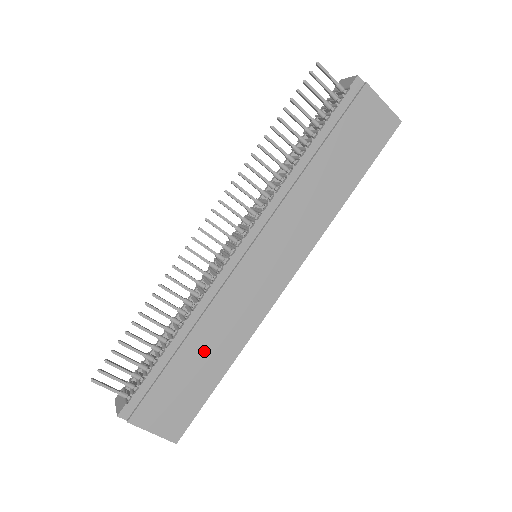
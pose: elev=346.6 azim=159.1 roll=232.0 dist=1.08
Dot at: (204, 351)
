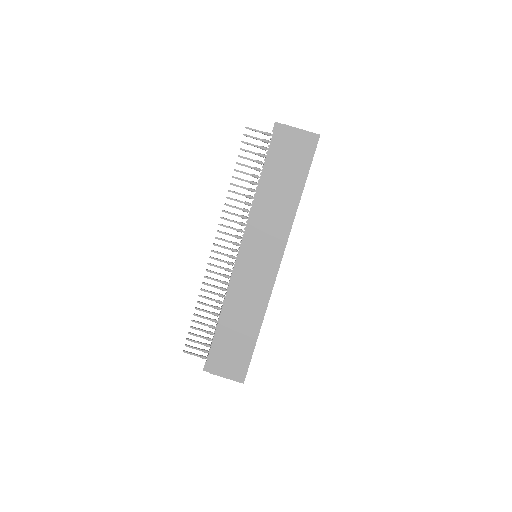
Dot at: (239, 323)
